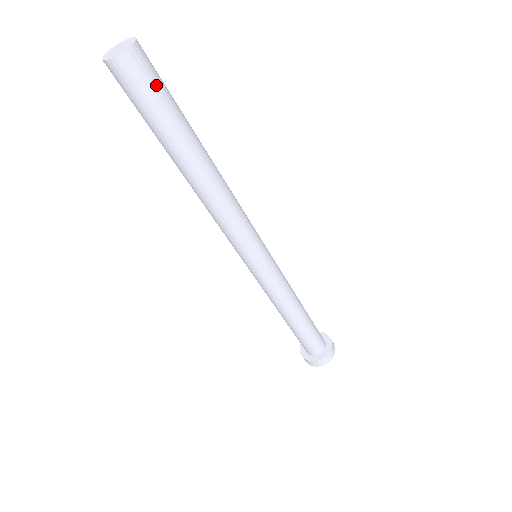
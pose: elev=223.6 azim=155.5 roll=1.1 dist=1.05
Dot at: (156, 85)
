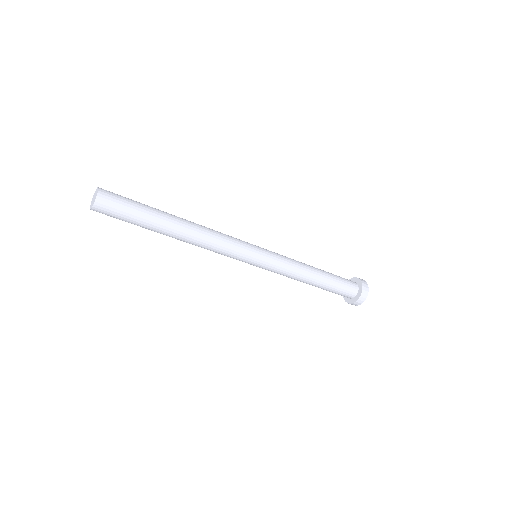
Dot at: (119, 213)
